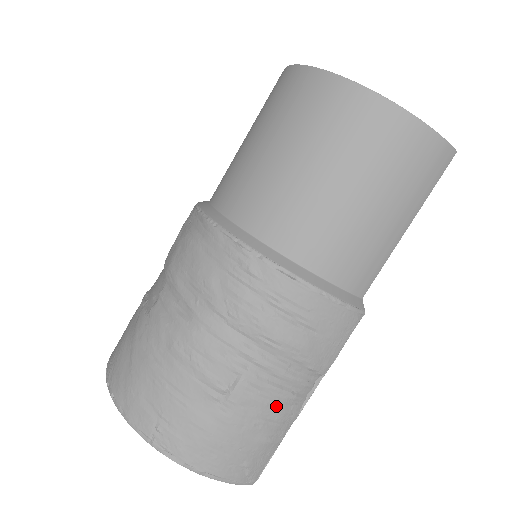
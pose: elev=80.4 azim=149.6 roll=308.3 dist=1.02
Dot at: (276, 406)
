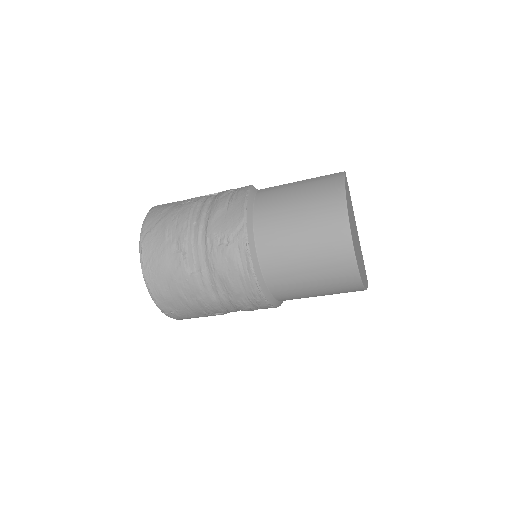
Dot at: occluded
